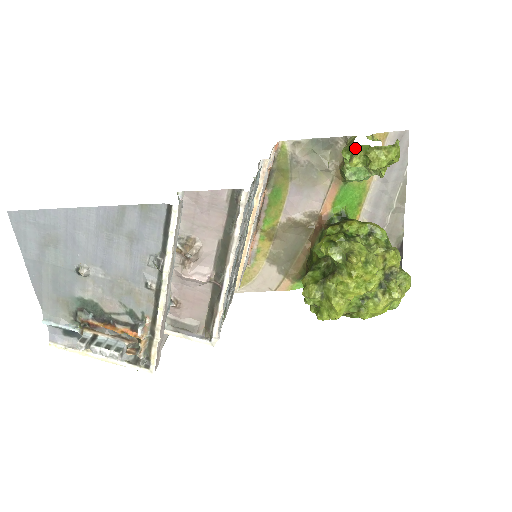
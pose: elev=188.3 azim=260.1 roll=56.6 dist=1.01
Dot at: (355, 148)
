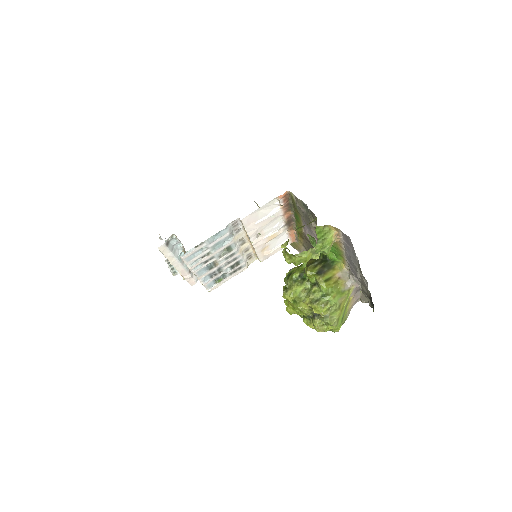
Dot at: occluded
